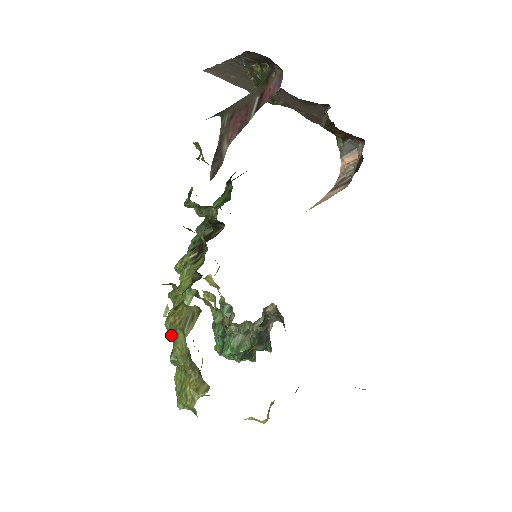
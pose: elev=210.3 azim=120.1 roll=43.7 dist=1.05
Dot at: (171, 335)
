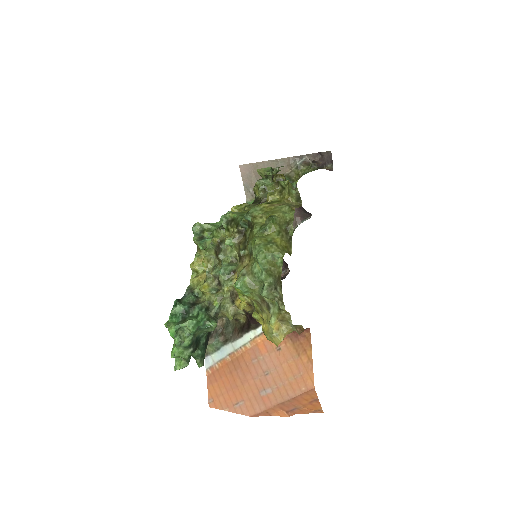
Dot at: (259, 215)
